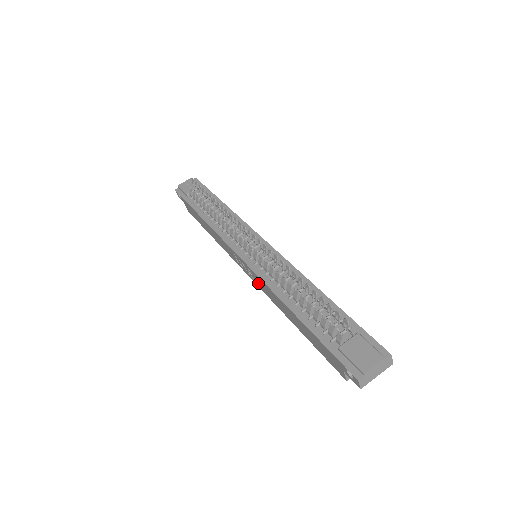
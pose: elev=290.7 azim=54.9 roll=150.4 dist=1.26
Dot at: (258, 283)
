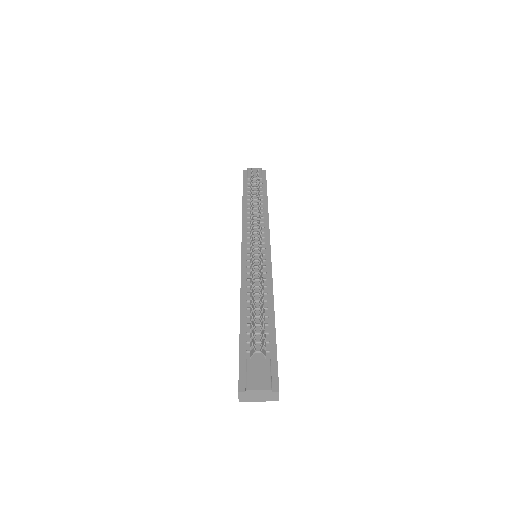
Dot at: occluded
